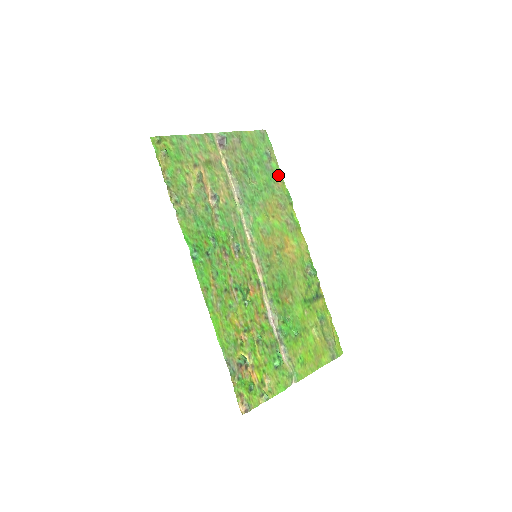
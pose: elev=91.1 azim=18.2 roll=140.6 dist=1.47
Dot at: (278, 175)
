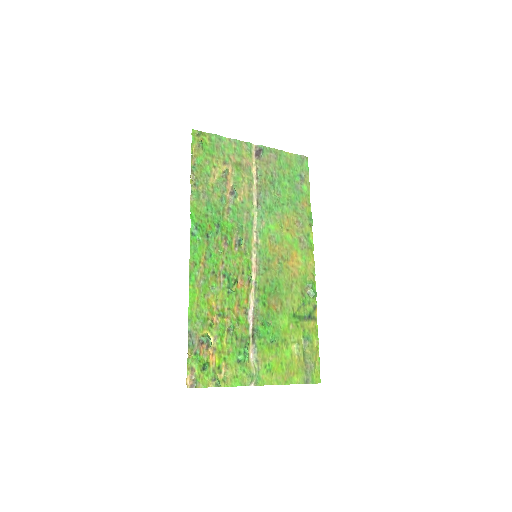
Dot at: (306, 197)
